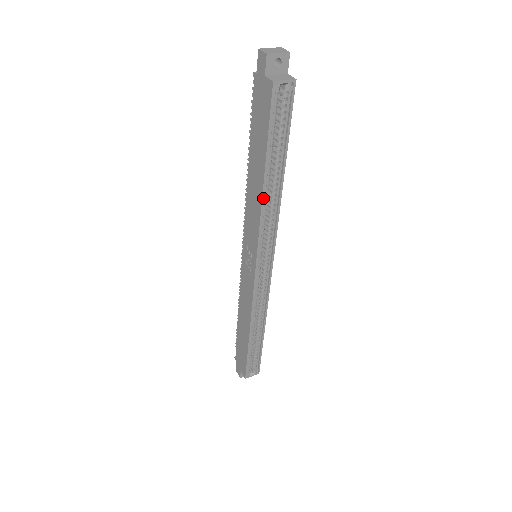
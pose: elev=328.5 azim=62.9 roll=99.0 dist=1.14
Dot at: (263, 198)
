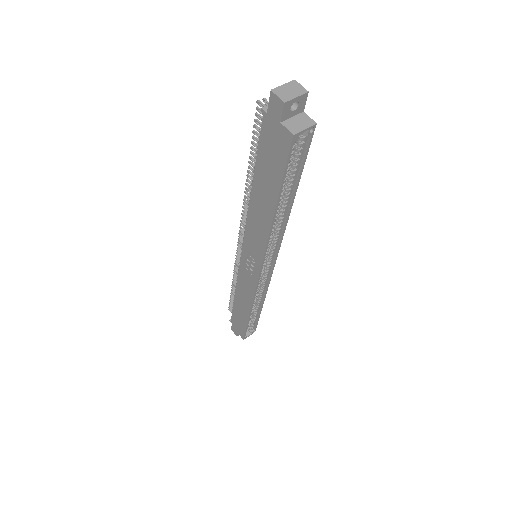
Dot at: (272, 225)
